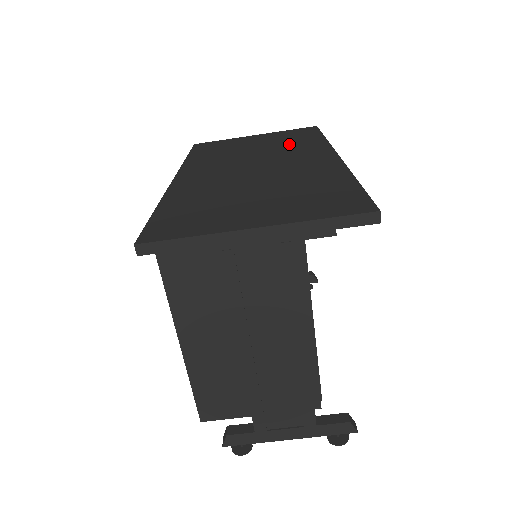
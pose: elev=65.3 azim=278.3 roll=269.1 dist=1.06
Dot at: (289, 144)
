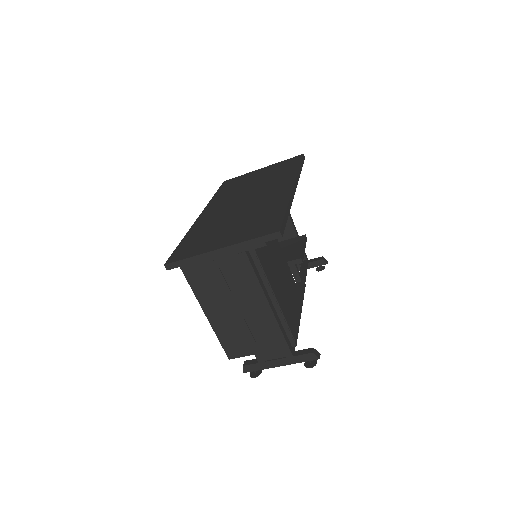
Dot at: (275, 176)
